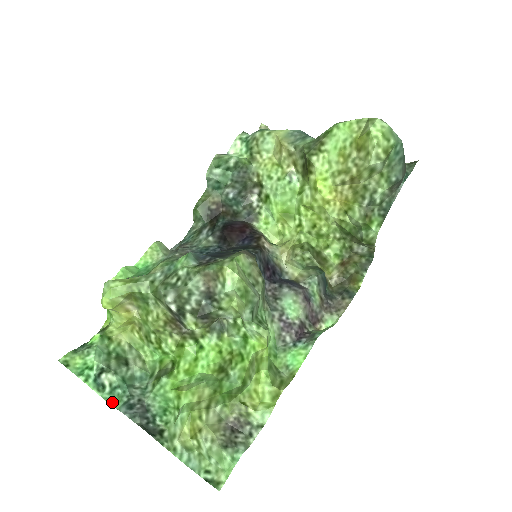
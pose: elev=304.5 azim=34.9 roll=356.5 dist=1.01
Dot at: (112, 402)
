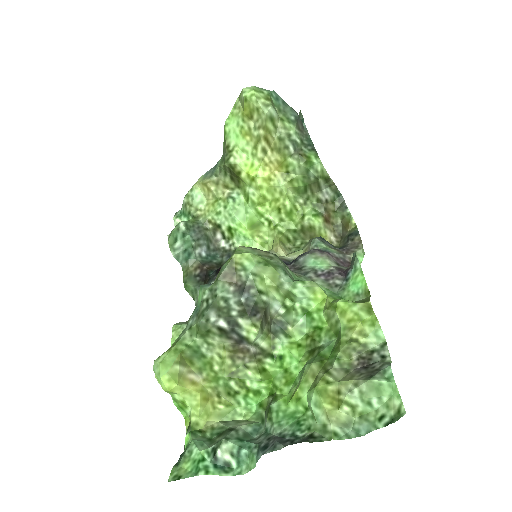
Dot at: (247, 469)
